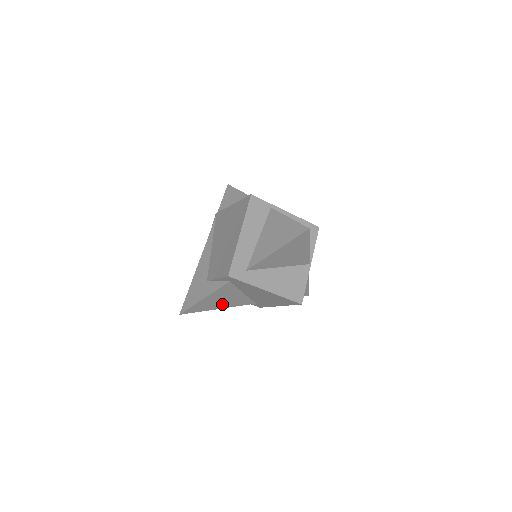
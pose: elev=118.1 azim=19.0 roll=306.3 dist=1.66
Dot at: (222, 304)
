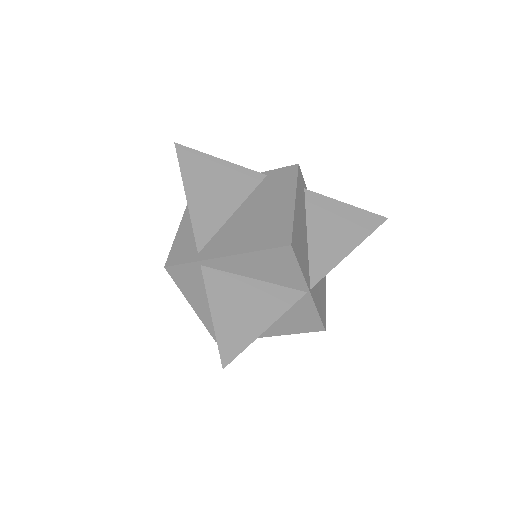
Dot at: occluded
